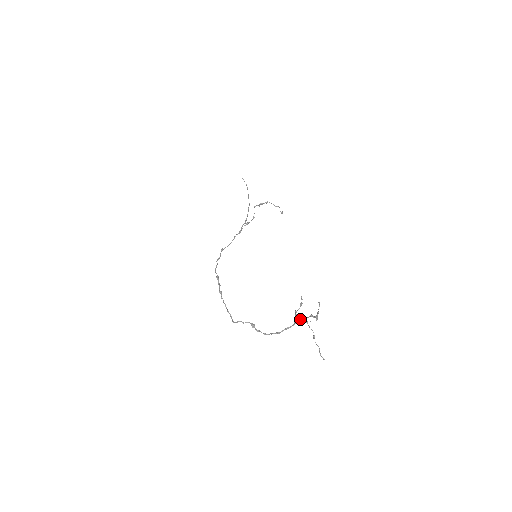
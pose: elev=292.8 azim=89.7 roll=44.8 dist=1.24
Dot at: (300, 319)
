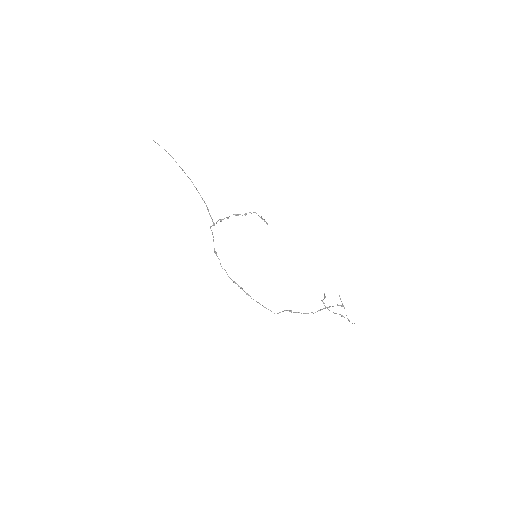
Dot at: occluded
